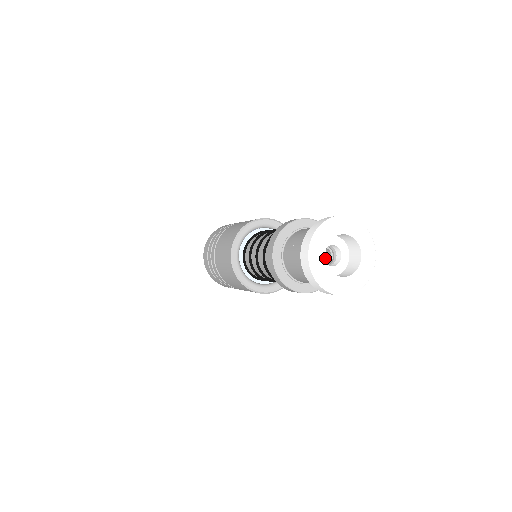
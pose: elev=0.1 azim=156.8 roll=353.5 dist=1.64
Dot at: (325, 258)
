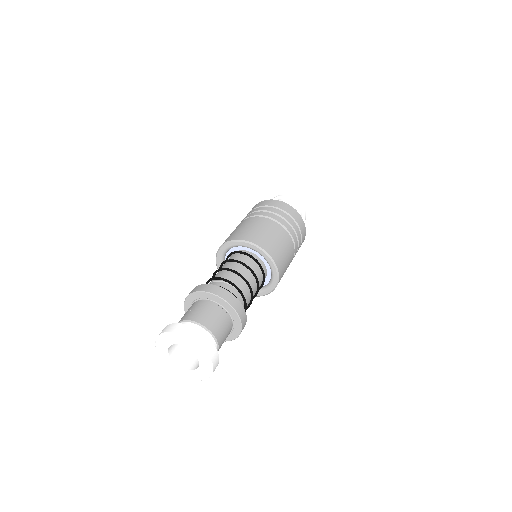
Dot at: (168, 351)
